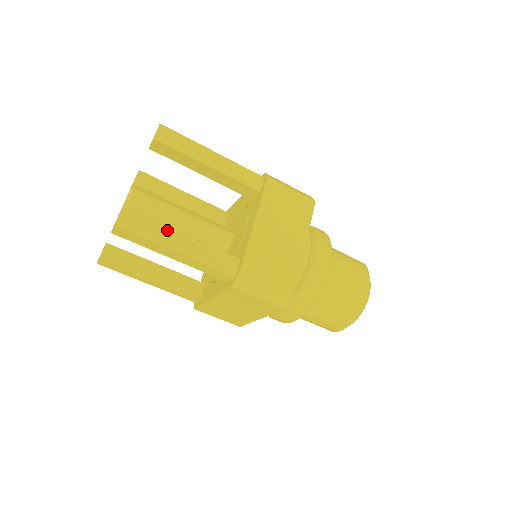
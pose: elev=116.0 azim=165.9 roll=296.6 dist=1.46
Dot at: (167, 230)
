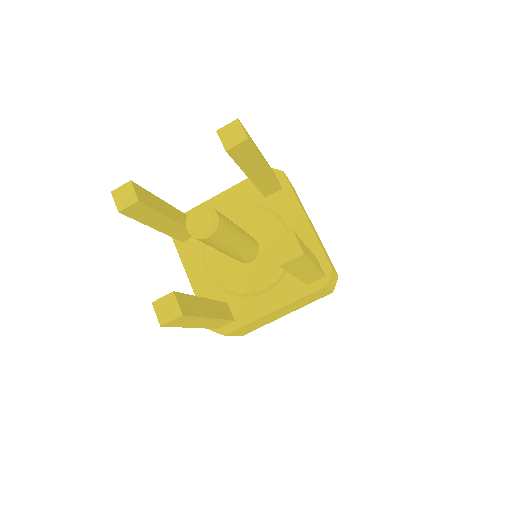
Dot at: (202, 319)
